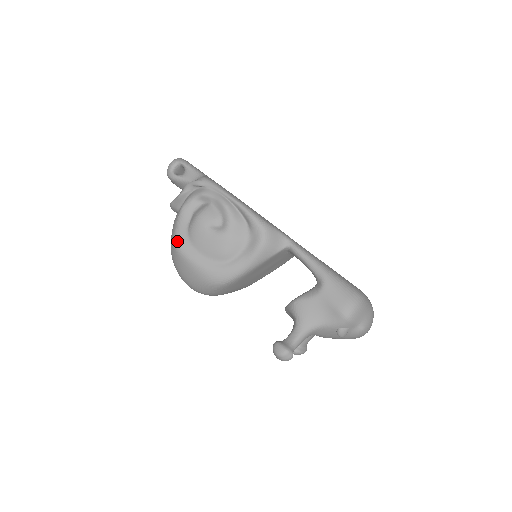
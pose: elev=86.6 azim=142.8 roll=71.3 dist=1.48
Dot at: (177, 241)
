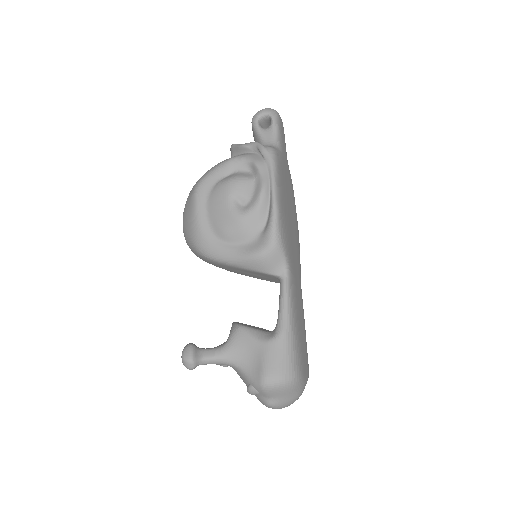
Dot at: (200, 184)
